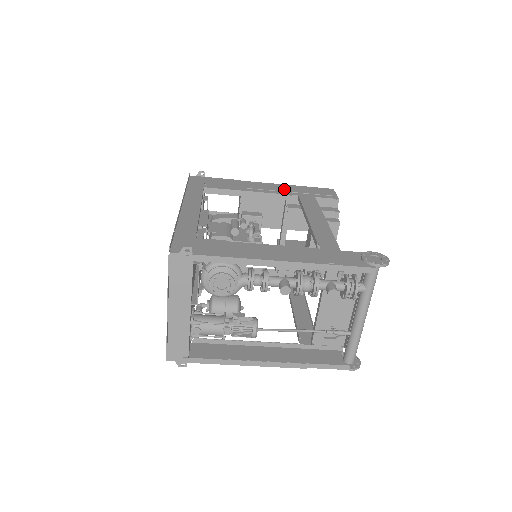
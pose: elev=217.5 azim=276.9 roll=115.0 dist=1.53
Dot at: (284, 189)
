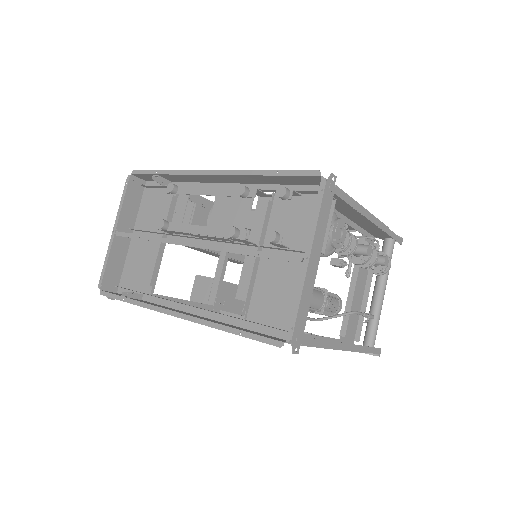
Dot at: occluded
